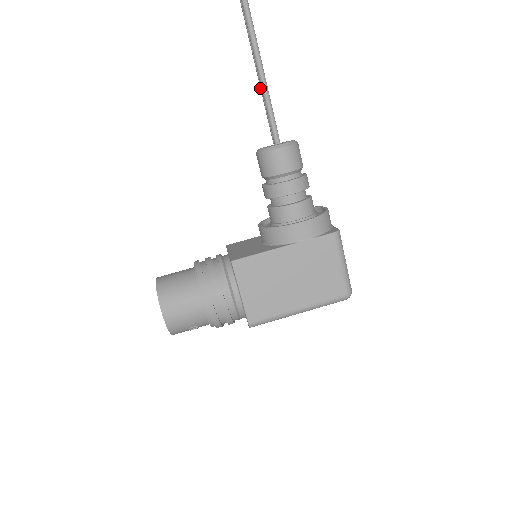
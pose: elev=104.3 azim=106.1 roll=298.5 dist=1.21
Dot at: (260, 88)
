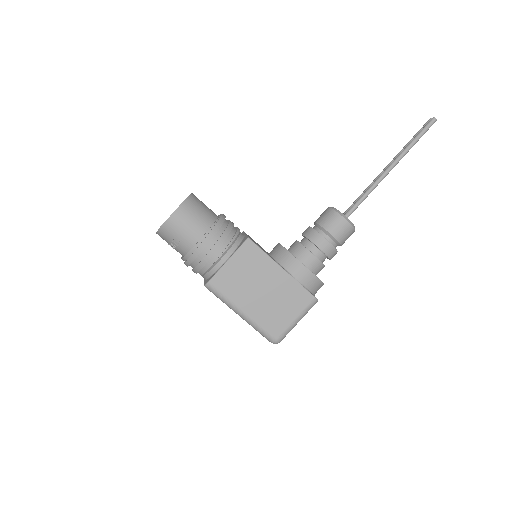
Dot at: occluded
